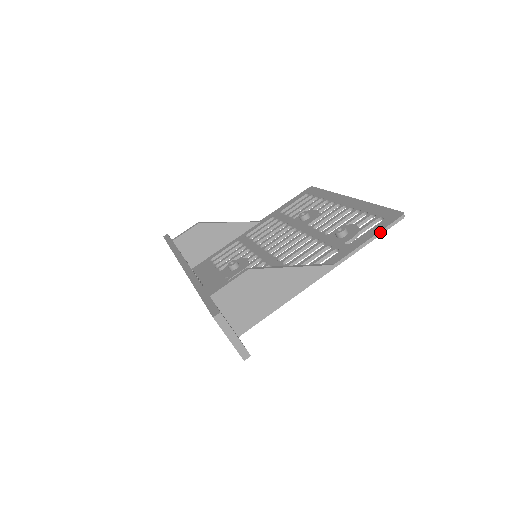
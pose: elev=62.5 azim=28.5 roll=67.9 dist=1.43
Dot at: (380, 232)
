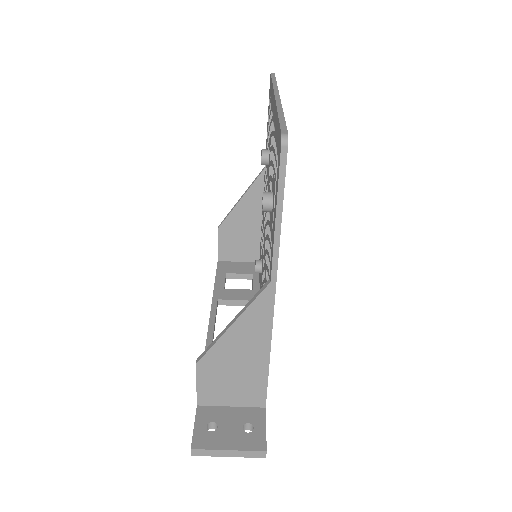
Dot at: (278, 196)
